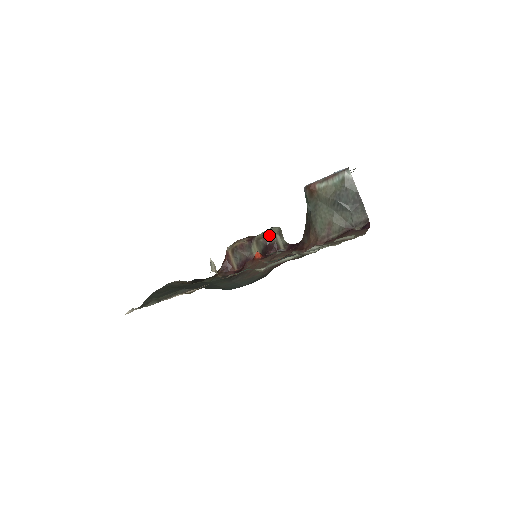
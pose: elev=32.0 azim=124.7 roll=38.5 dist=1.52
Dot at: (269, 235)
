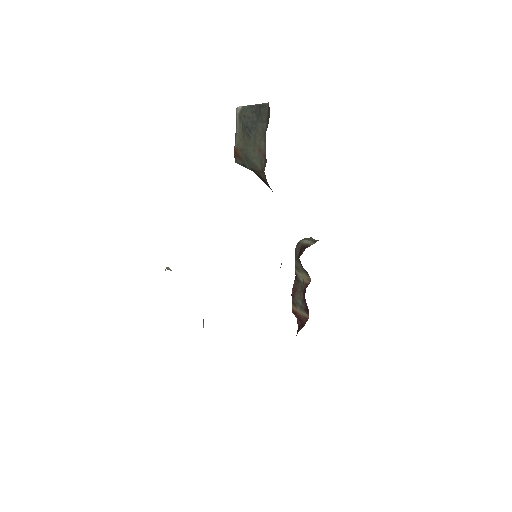
Dot at: (296, 249)
